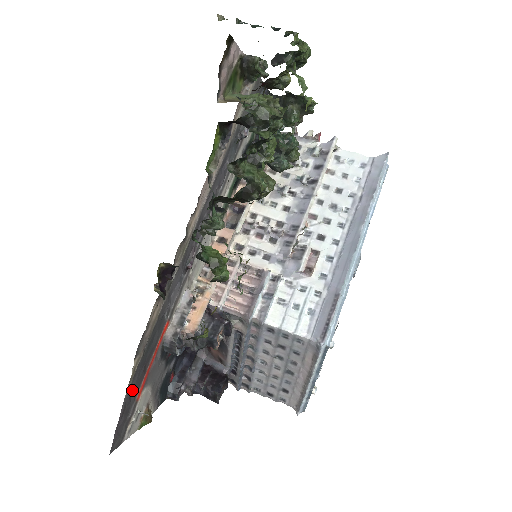
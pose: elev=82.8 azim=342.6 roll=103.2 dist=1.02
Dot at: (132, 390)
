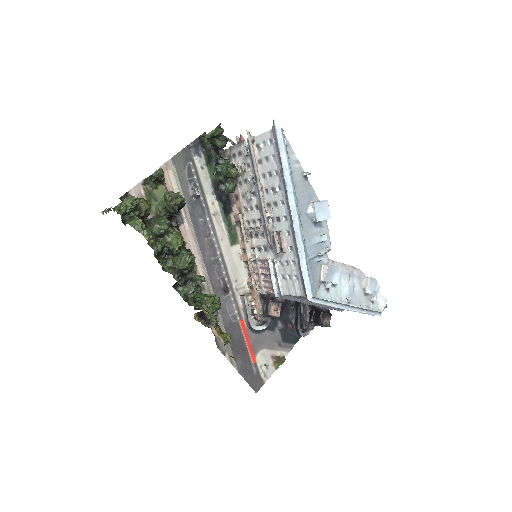
Dot at: (242, 364)
